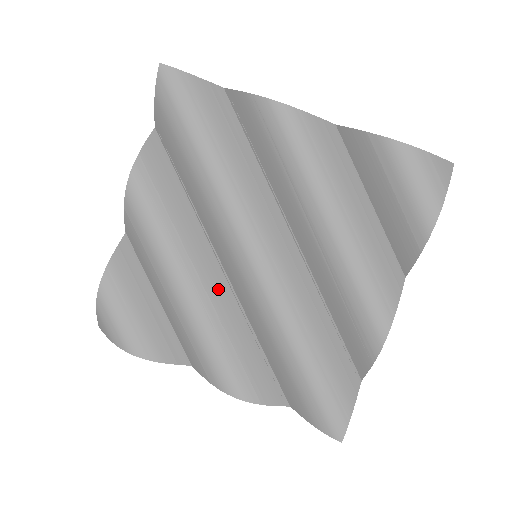
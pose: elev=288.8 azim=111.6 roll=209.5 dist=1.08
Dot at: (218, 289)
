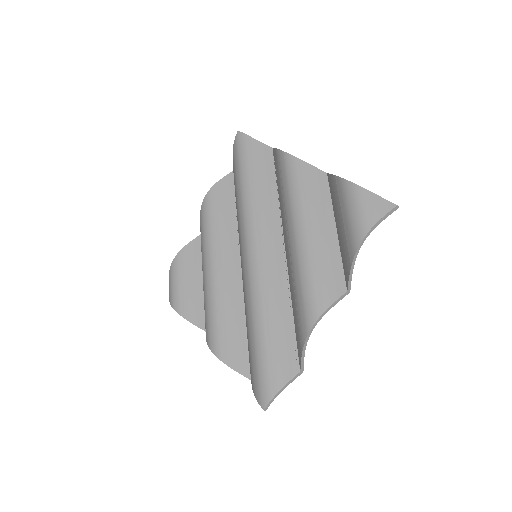
Dot at: (231, 276)
